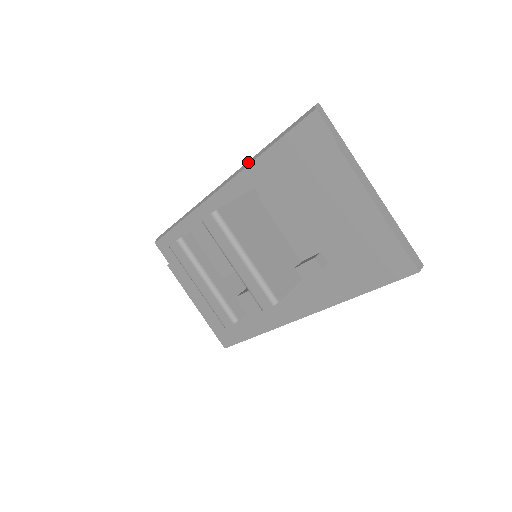
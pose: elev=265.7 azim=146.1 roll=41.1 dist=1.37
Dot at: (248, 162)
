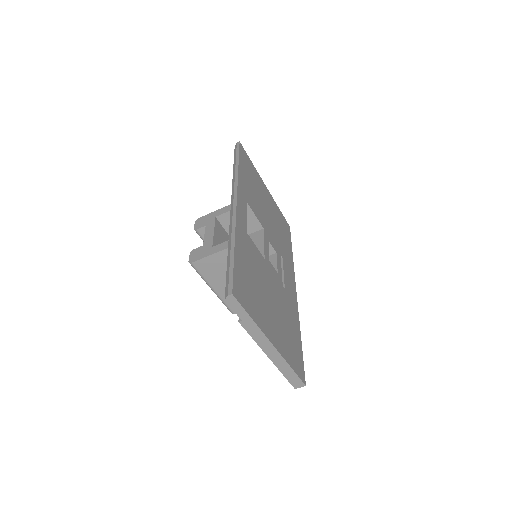
Dot at: (230, 232)
